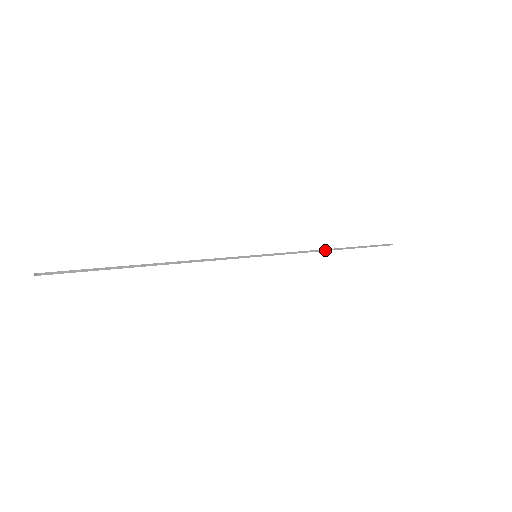
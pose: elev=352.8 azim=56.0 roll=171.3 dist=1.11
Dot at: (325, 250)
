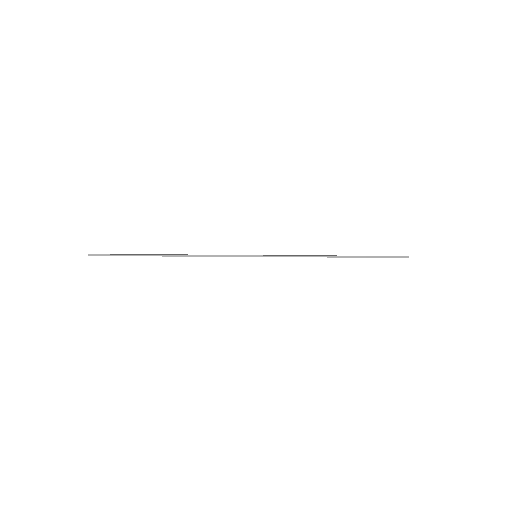
Dot at: occluded
